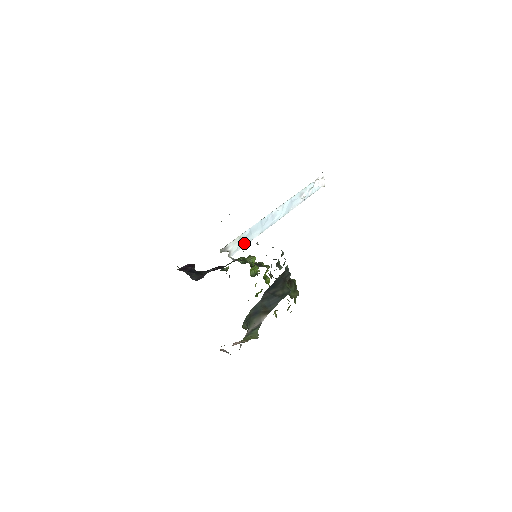
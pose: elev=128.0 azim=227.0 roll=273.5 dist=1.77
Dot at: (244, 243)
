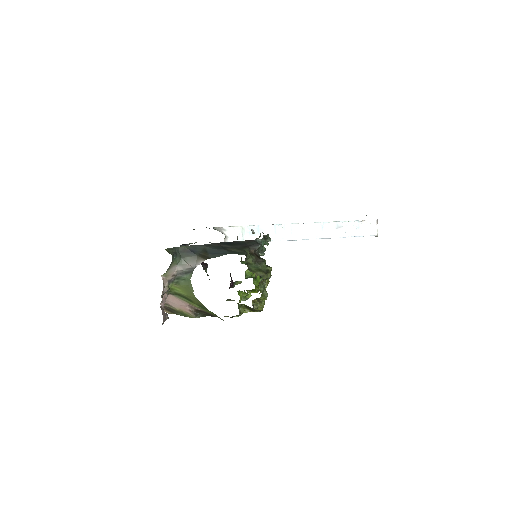
Dot at: (248, 239)
